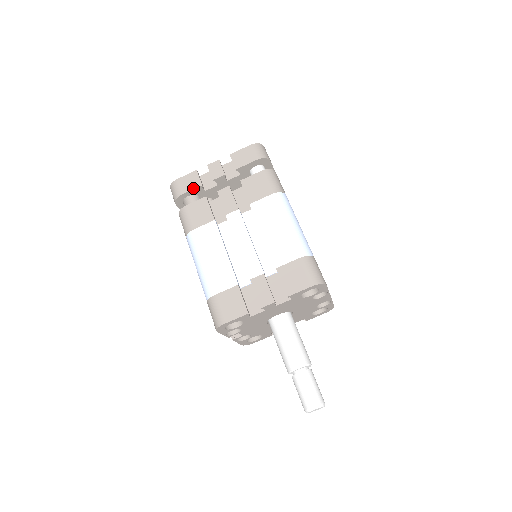
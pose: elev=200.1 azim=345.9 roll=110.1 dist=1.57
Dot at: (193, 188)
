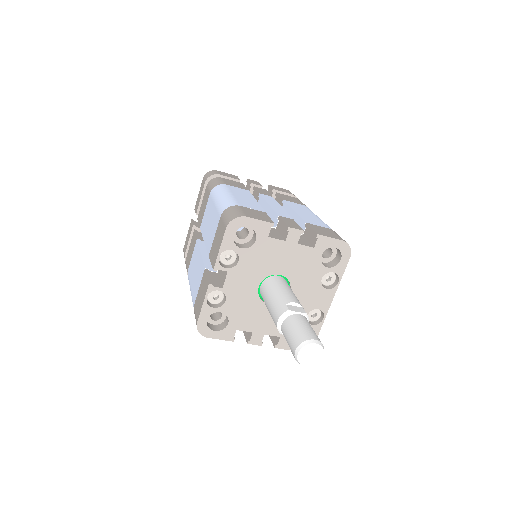
Dot at: (231, 177)
